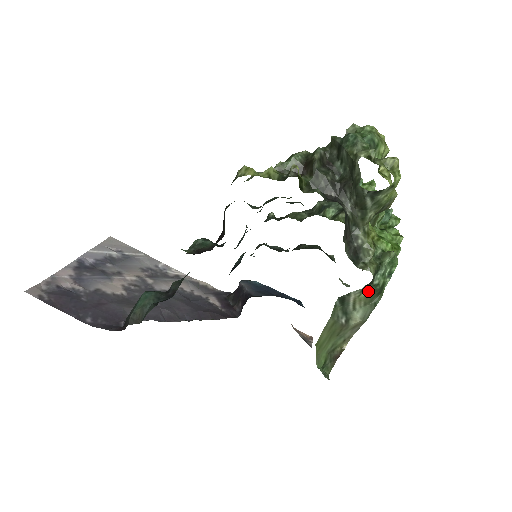
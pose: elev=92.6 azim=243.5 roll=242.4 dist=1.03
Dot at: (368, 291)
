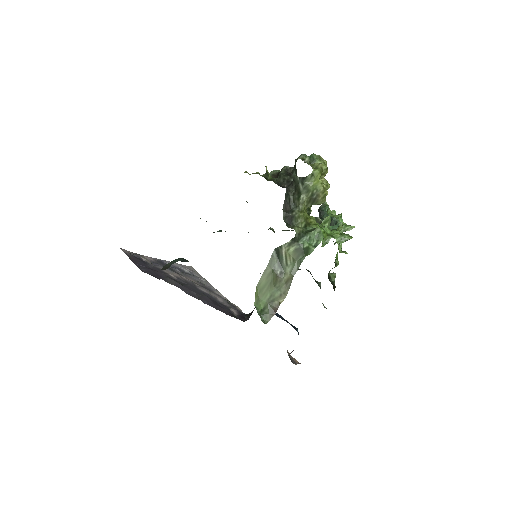
Dot at: (295, 248)
